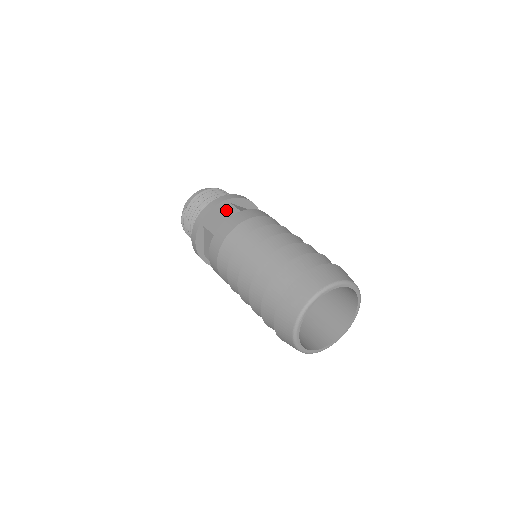
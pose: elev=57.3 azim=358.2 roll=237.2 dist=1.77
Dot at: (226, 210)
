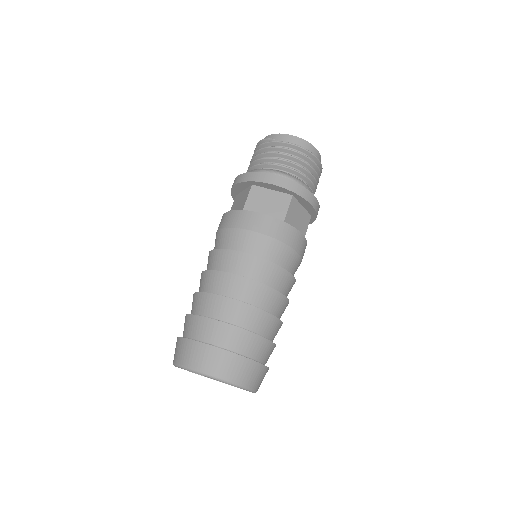
Dot at: (281, 197)
